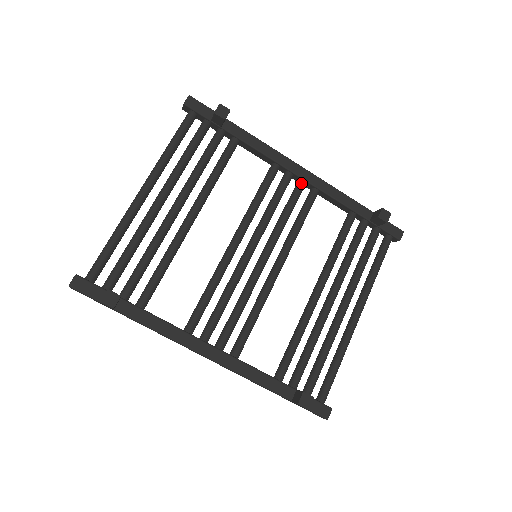
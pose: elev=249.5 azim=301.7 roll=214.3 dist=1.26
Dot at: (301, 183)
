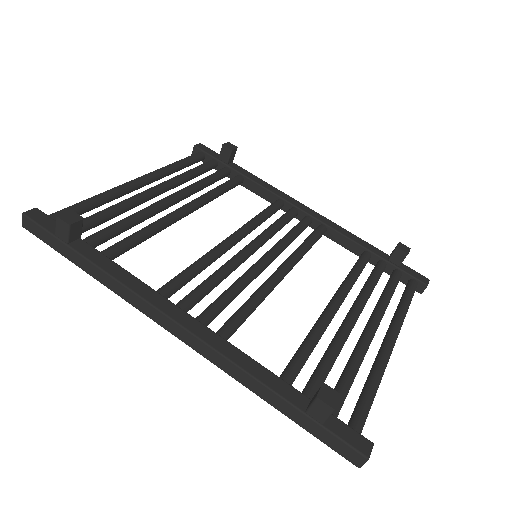
Dot at: (307, 217)
